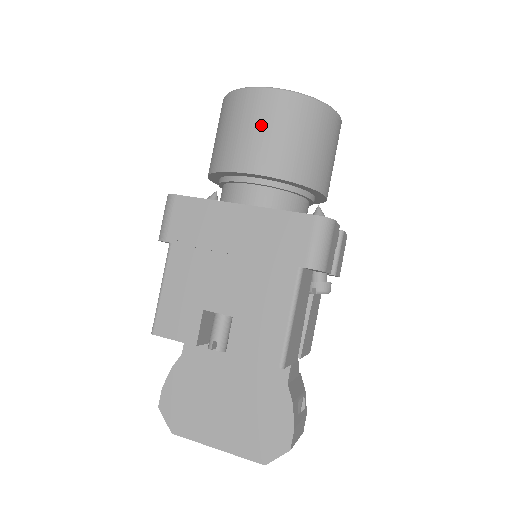
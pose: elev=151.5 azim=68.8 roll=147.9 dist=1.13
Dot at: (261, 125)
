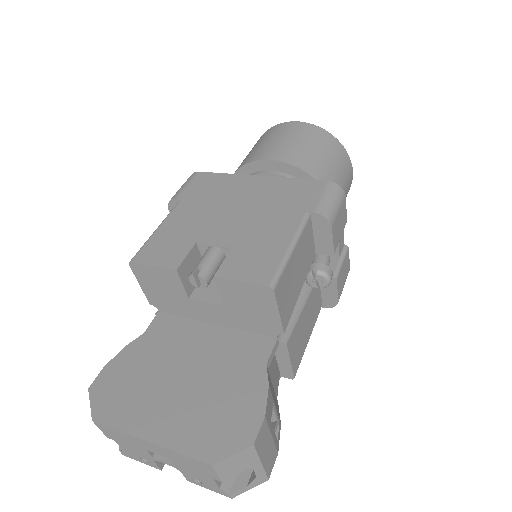
Dot at: (288, 137)
